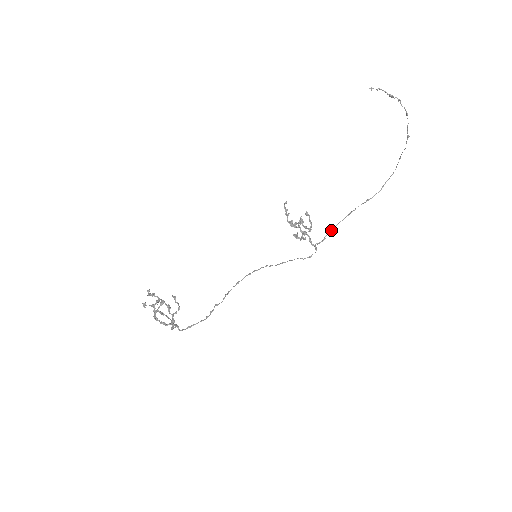
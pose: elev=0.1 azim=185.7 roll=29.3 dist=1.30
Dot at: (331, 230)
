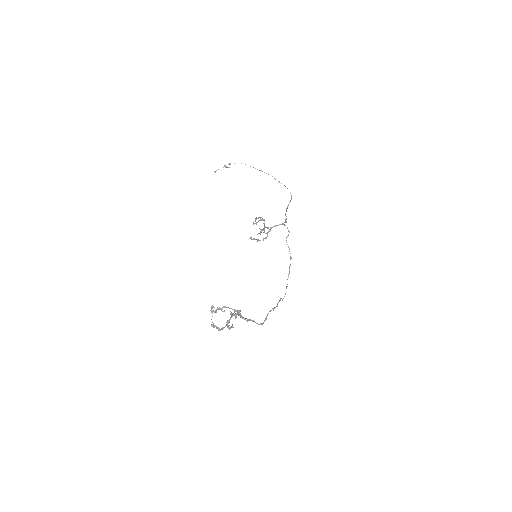
Dot at: (286, 219)
